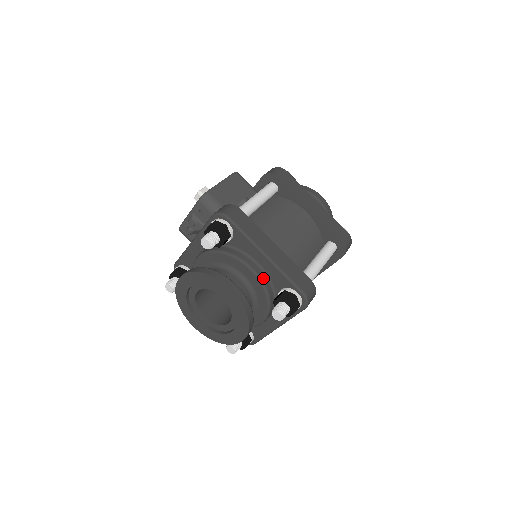
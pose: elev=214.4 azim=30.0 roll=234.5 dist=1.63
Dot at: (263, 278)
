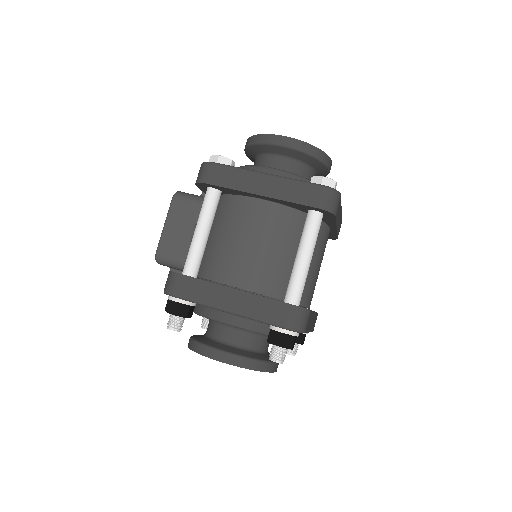
Dot at: (246, 324)
